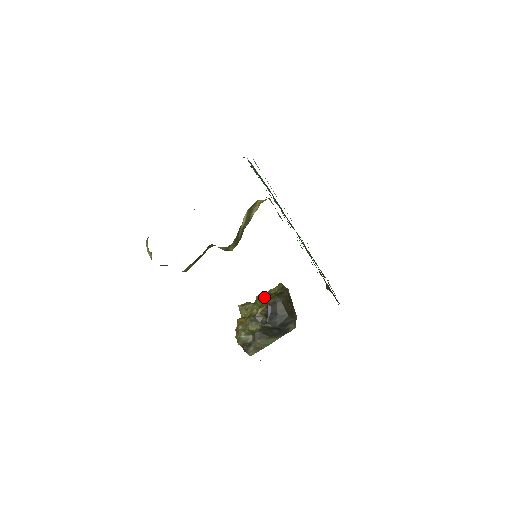
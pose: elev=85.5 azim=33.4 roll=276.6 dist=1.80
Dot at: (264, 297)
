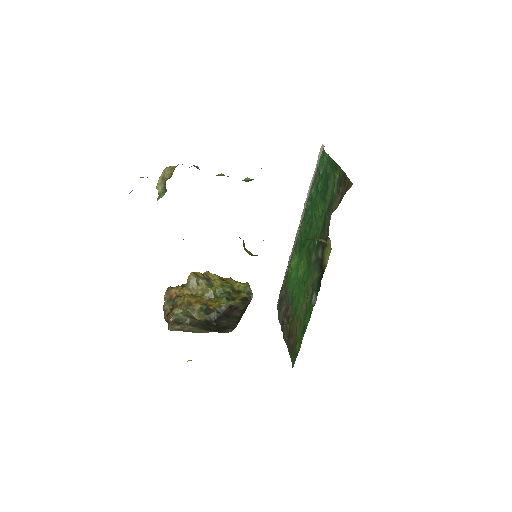
Dot at: (227, 290)
